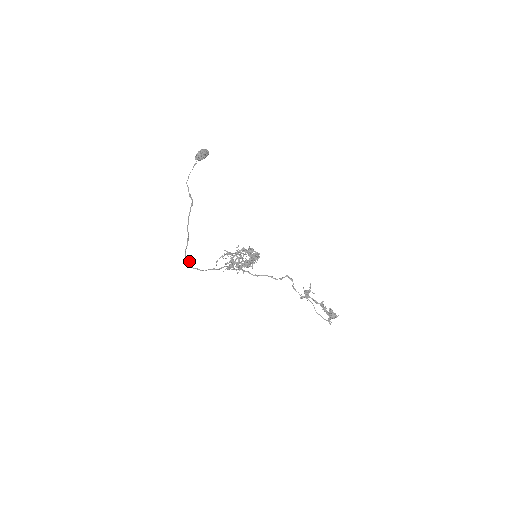
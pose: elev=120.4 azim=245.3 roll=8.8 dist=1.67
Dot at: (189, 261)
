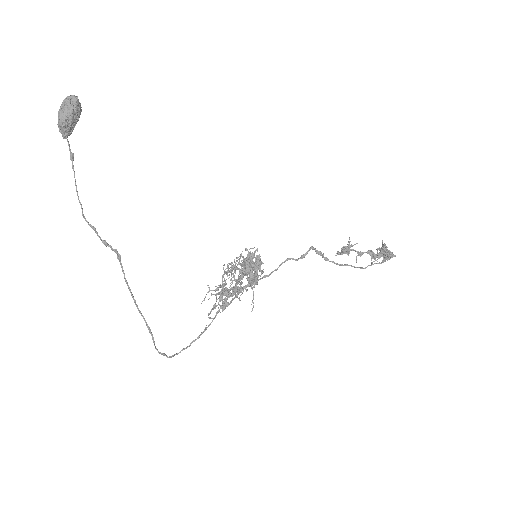
Dot at: occluded
